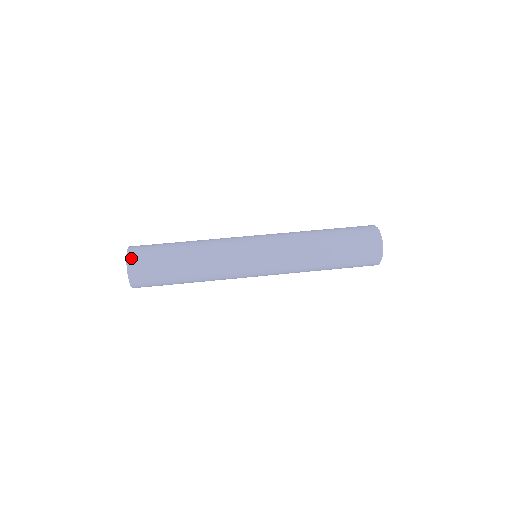
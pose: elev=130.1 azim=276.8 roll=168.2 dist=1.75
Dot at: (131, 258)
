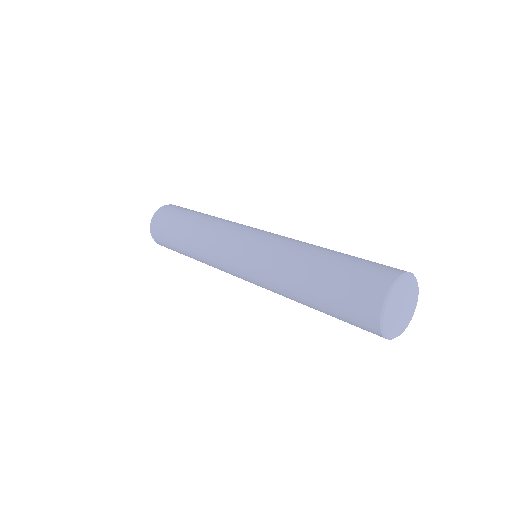
Dot at: (167, 206)
